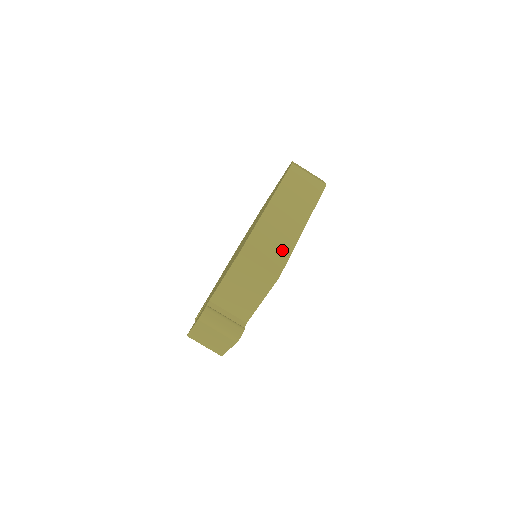
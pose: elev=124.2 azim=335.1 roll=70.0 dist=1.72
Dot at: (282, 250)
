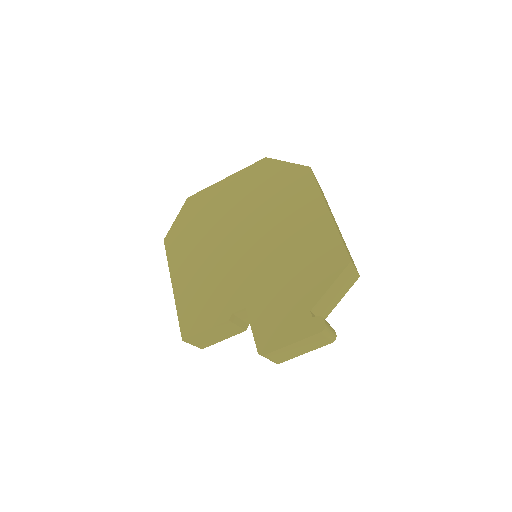
Dot at: occluded
